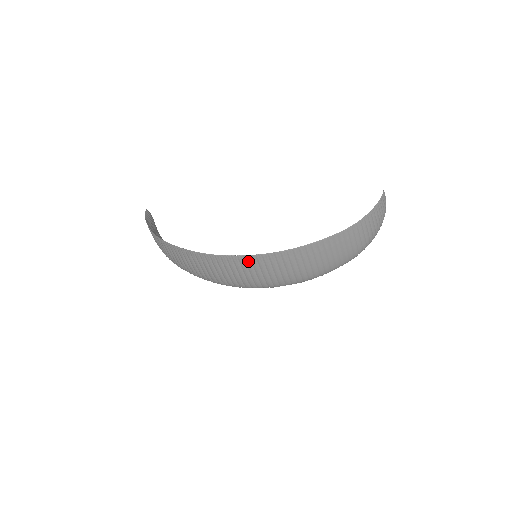
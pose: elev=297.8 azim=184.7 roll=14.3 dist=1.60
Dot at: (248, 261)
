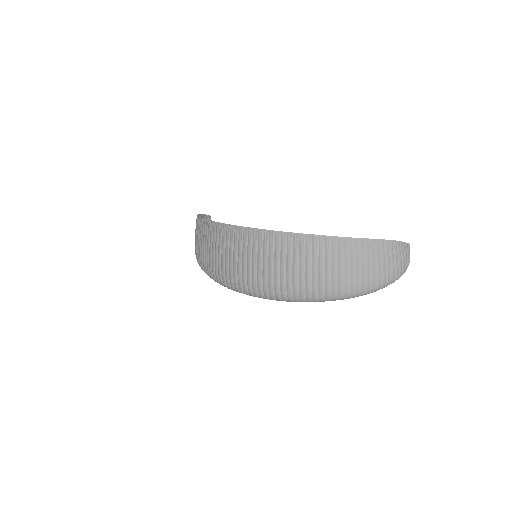
Dot at: (241, 236)
